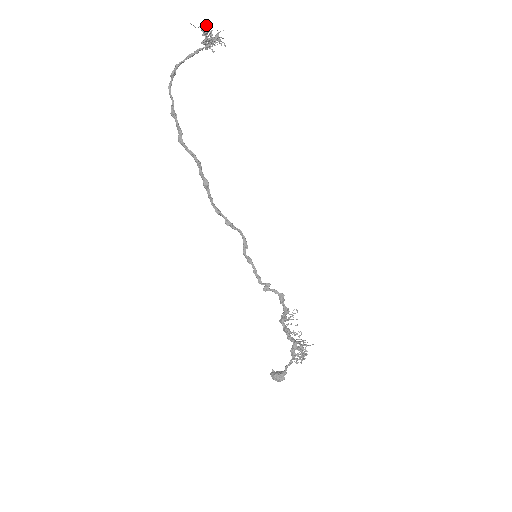
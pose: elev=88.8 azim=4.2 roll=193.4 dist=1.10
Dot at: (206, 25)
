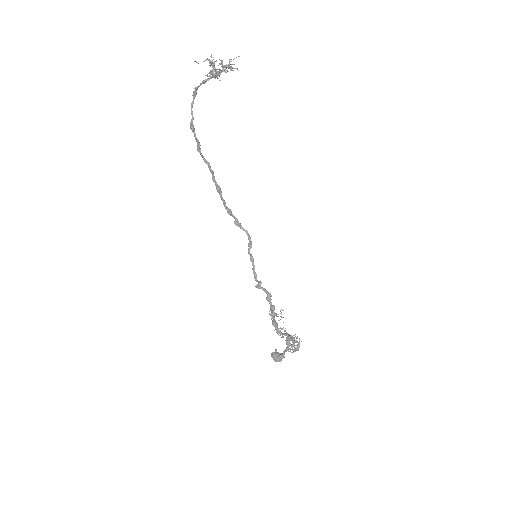
Dot at: occluded
